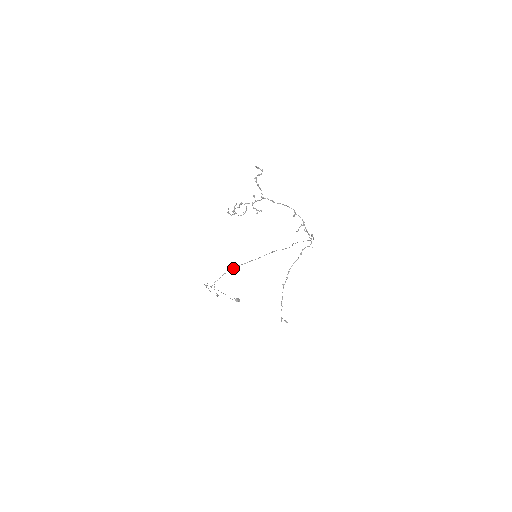
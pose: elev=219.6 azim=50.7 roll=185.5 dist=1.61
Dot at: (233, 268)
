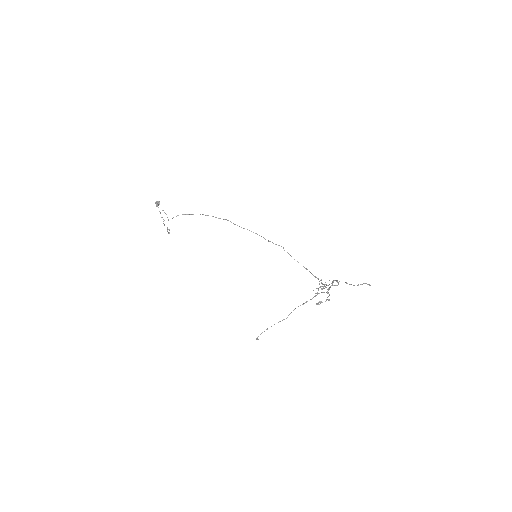
Dot at: (202, 214)
